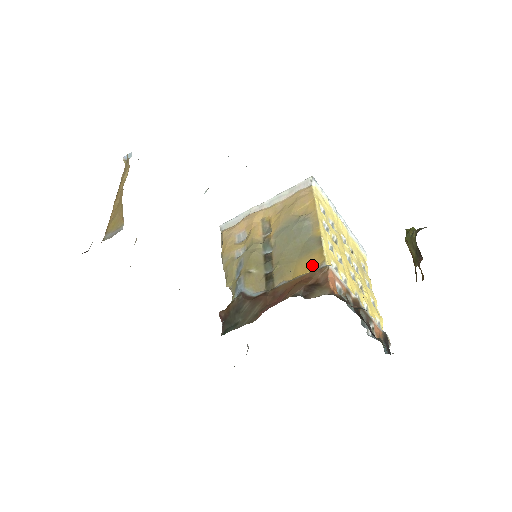
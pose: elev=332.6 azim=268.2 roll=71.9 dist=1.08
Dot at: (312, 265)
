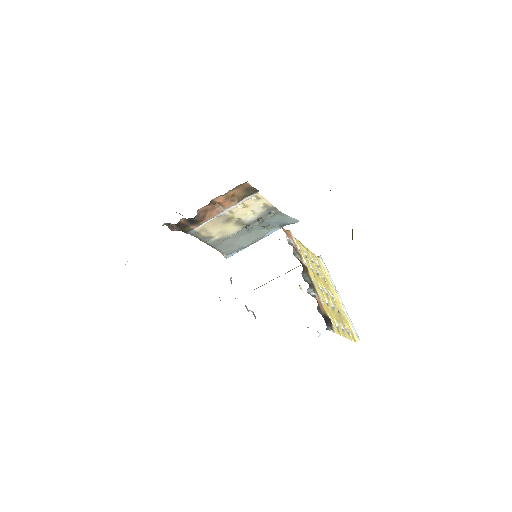
Dot at: occluded
